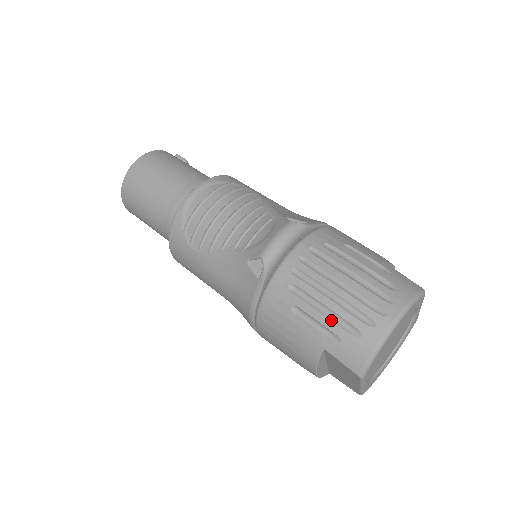
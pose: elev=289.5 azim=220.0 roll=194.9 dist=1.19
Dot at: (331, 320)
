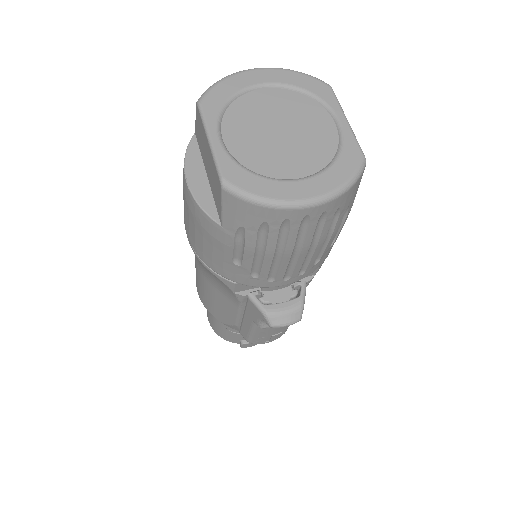
Dot at: occluded
